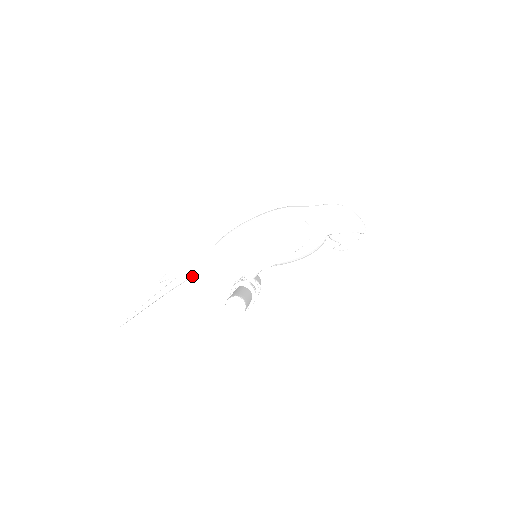
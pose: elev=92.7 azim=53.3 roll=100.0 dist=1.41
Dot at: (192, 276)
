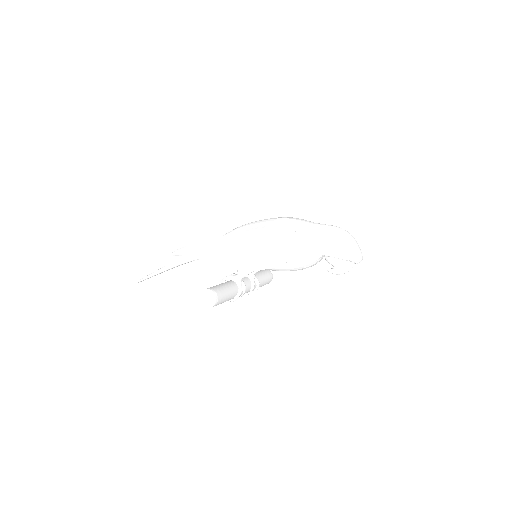
Dot at: (198, 258)
